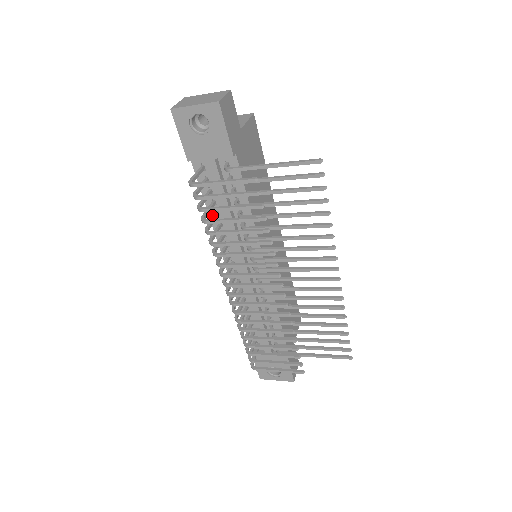
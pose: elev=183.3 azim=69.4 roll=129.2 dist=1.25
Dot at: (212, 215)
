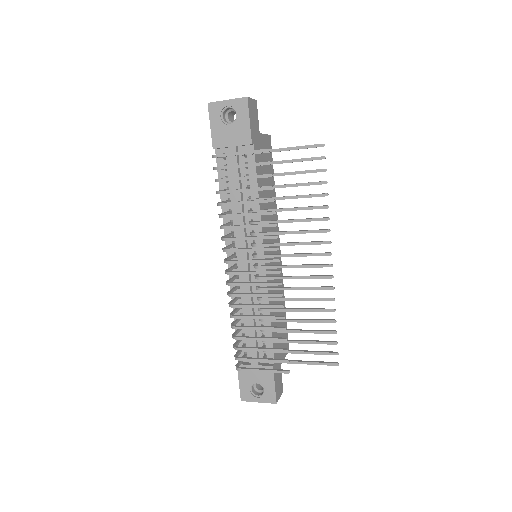
Dot at: occluded
